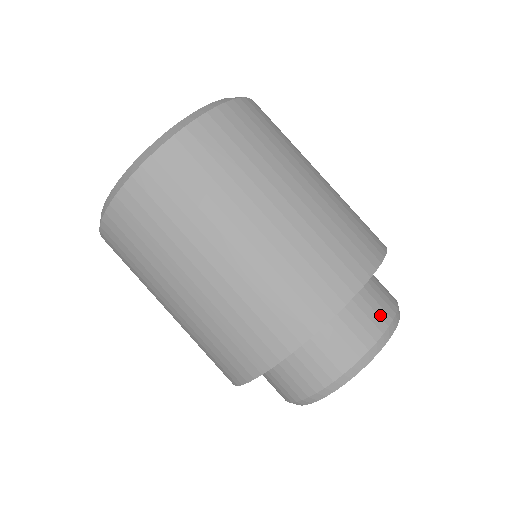
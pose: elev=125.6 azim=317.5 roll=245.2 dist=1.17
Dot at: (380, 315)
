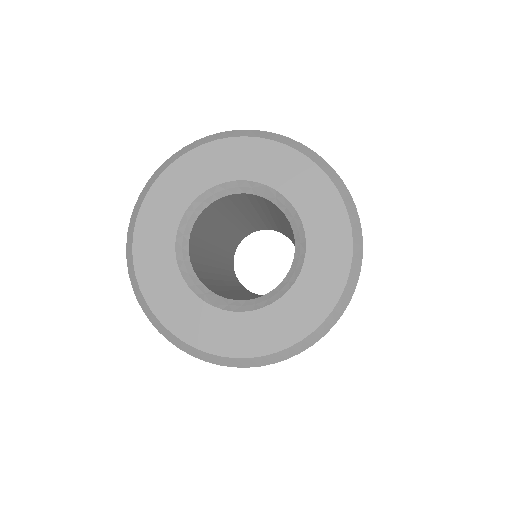
Dot at: occluded
